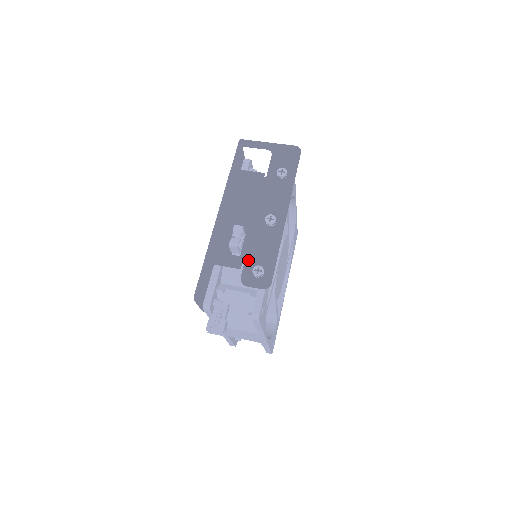
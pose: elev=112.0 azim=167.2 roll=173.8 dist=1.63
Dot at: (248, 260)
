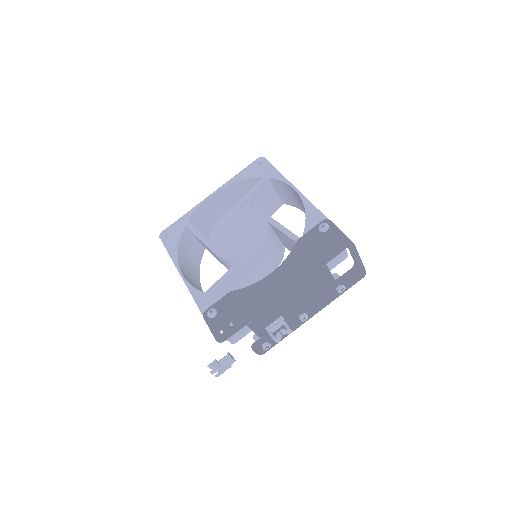
Dot at: (269, 336)
